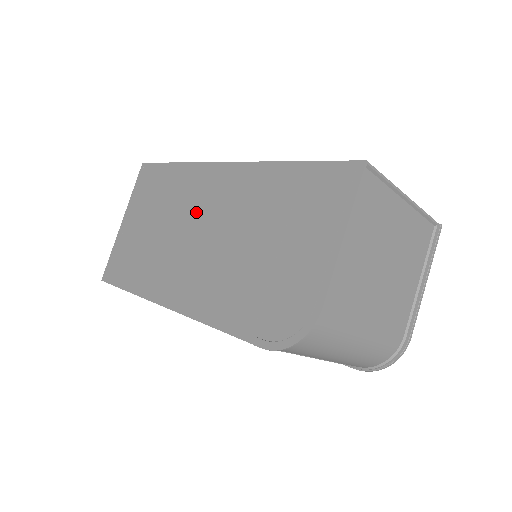
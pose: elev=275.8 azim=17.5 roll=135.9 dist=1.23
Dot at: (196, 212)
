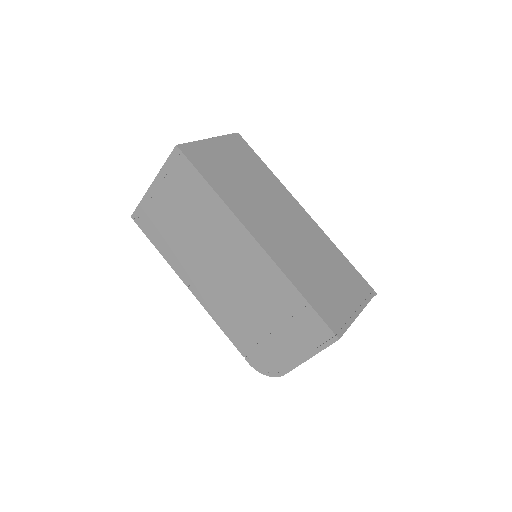
Dot at: (223, 252)
